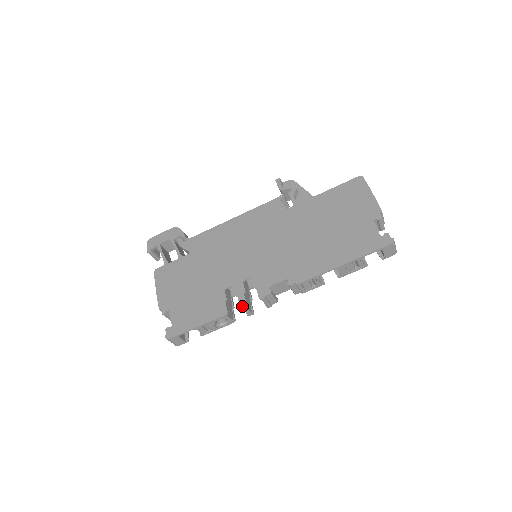
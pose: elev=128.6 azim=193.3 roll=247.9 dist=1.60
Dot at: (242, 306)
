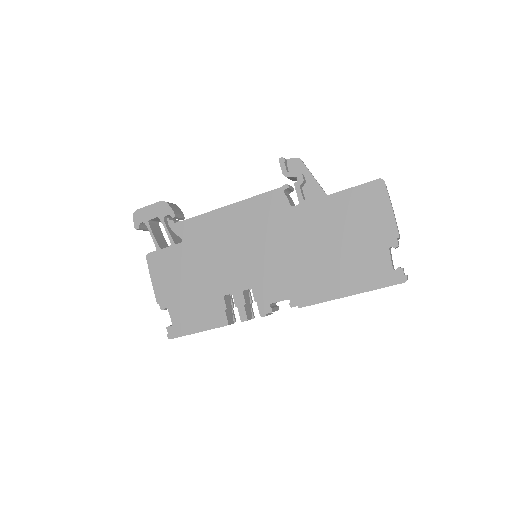
Dot at: (243, 320)
